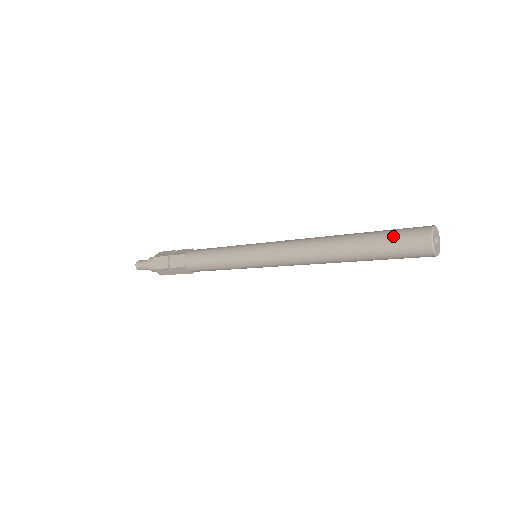
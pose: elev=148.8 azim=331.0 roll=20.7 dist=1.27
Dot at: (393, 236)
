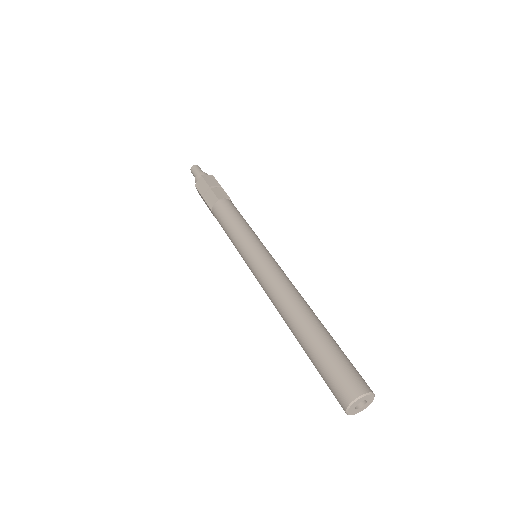
Dot at: (334, 364)
